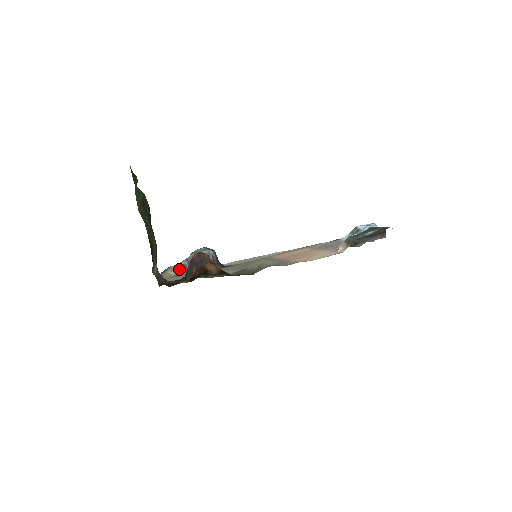
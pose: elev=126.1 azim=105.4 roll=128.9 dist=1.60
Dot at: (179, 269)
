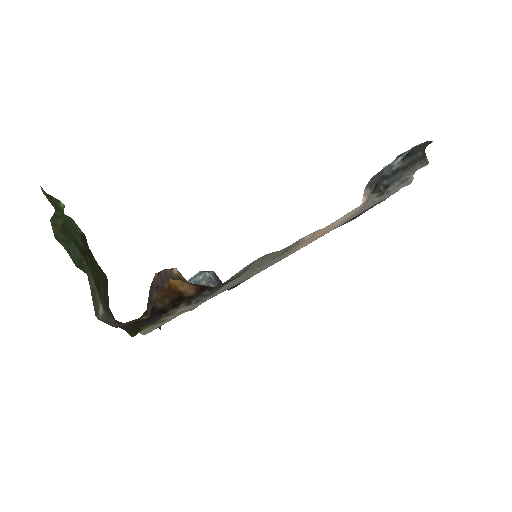
Dot at: occluded
